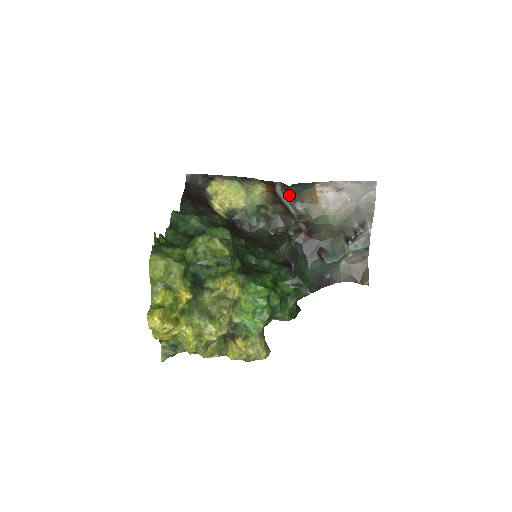
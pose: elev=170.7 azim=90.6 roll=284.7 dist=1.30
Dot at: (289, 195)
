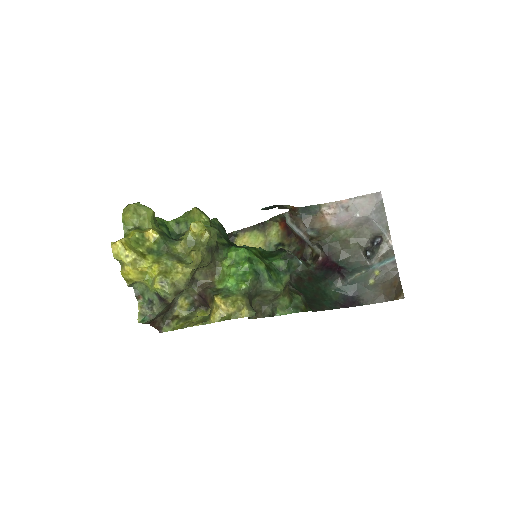
Dot at: (299, 223)
